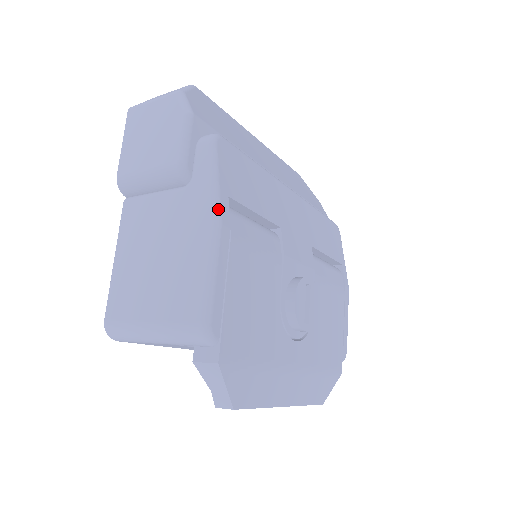
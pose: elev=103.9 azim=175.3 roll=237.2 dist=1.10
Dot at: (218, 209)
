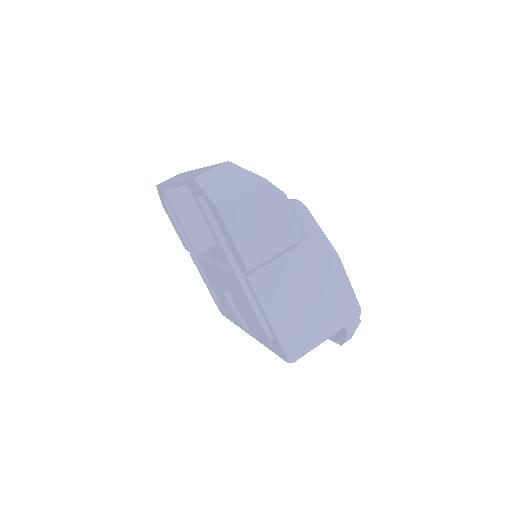
Dot at: occluded
